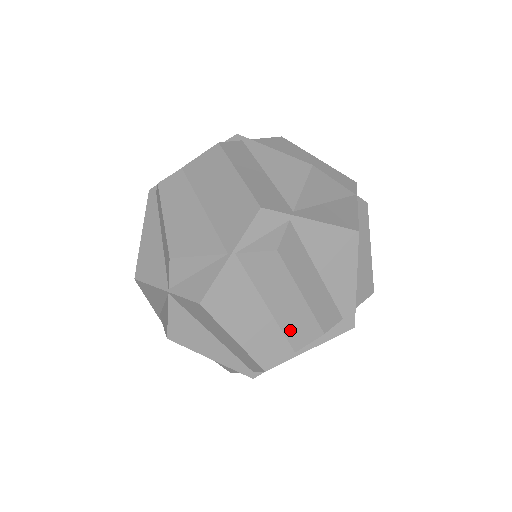
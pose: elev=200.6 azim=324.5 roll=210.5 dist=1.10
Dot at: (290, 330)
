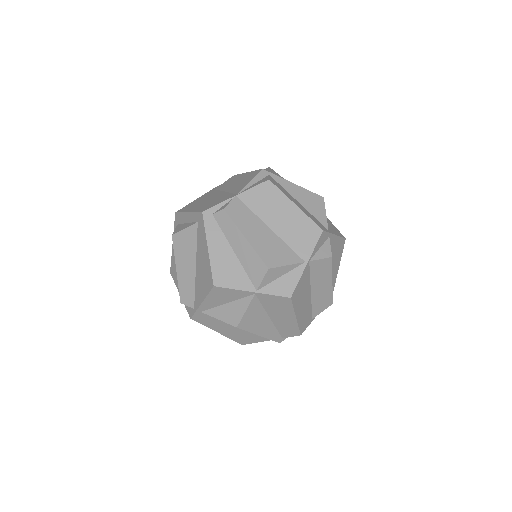
Dot at: (316, 305)
